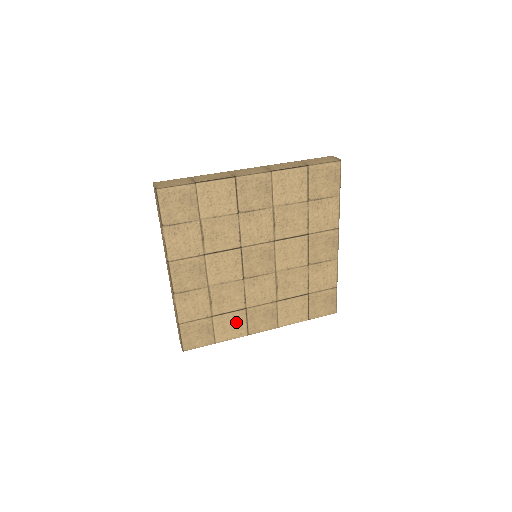
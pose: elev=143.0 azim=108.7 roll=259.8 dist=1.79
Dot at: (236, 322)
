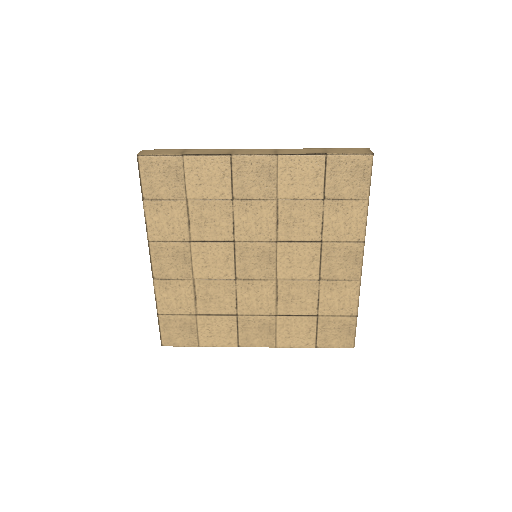
Dot at: (224, 328)
